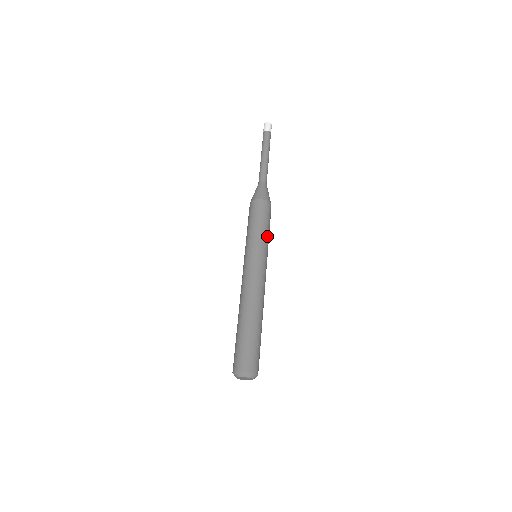
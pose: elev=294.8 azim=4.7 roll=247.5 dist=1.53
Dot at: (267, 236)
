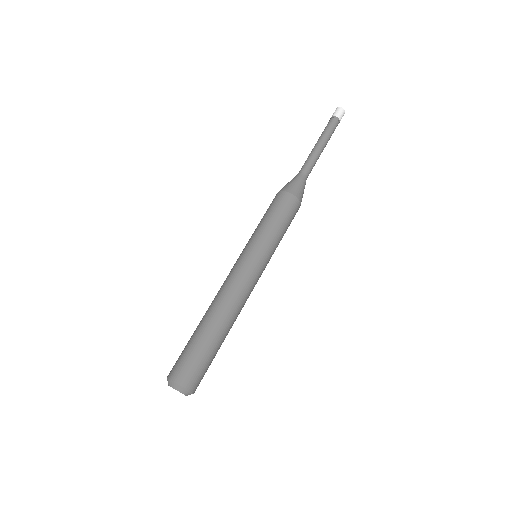
Dot at: occluded
